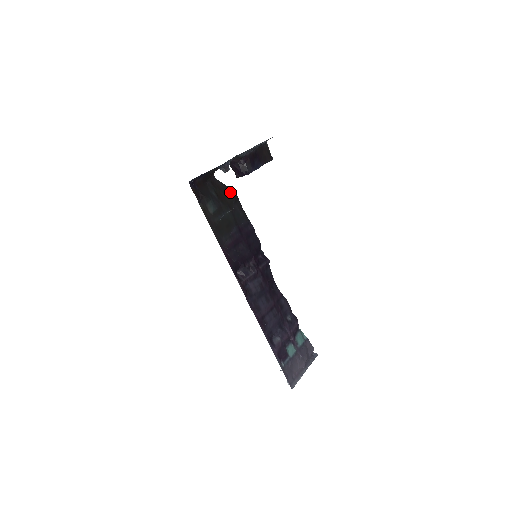
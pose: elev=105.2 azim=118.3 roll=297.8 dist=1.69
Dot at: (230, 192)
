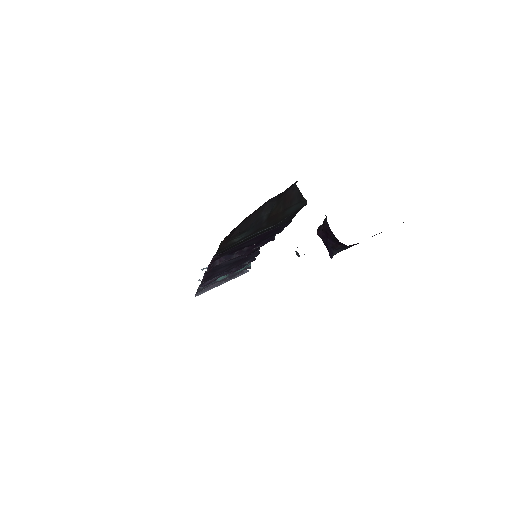
Dot at: (298, 204)
